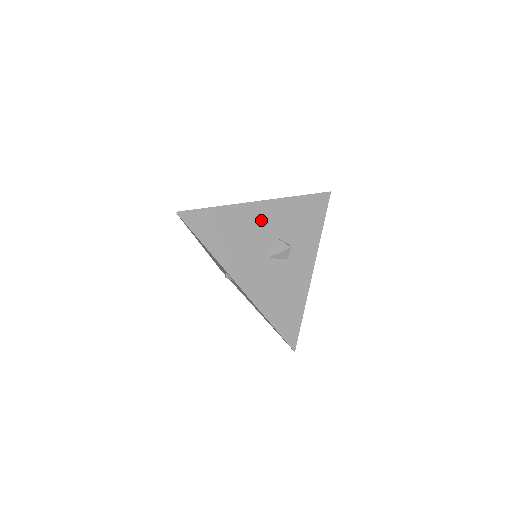
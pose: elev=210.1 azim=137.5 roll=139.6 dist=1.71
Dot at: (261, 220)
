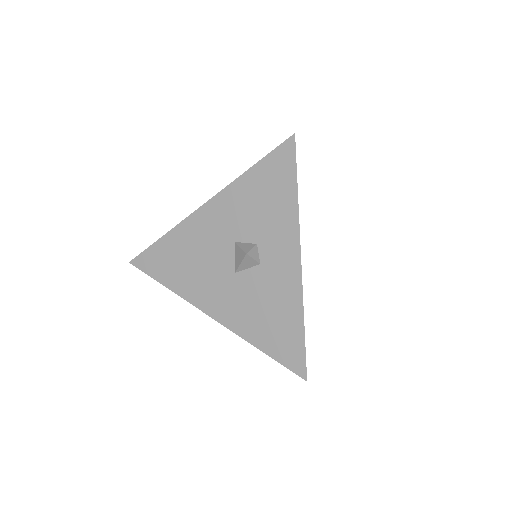
Dot at: (212, 229)
